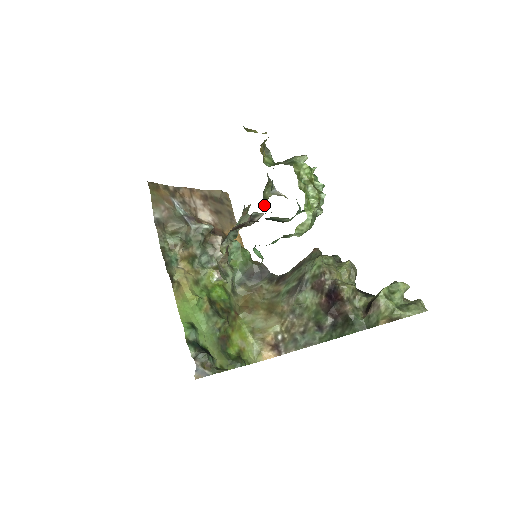
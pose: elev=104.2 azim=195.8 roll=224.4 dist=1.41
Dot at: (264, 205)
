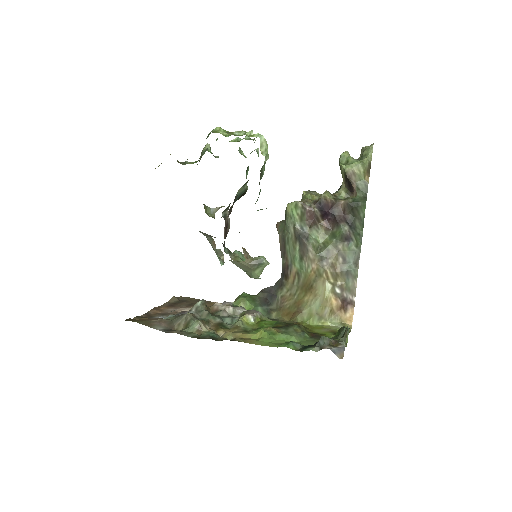
Dot at: occluded
